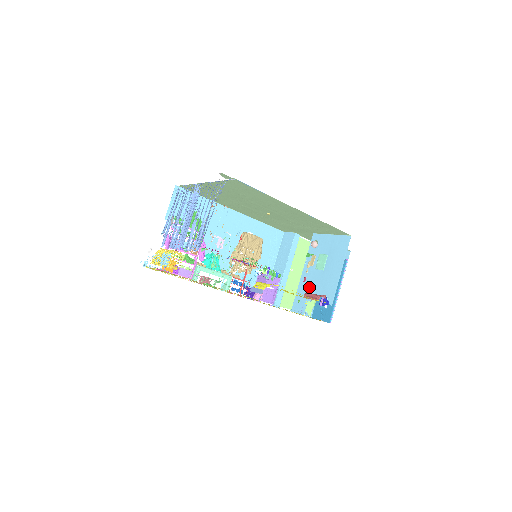
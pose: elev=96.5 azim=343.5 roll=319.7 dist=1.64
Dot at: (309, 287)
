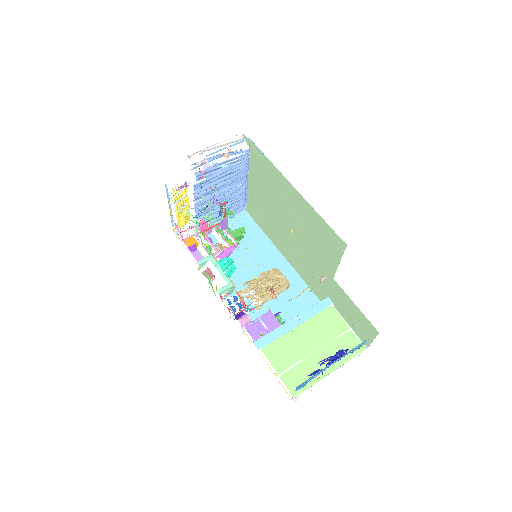
Dot at: occluded
